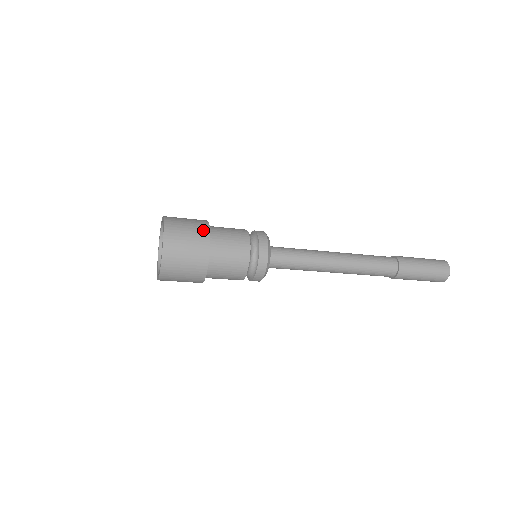
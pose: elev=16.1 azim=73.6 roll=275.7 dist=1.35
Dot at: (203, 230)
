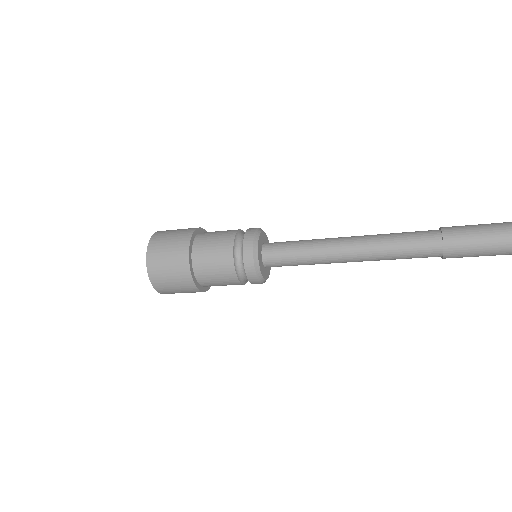
Dot at: (183, 241)
